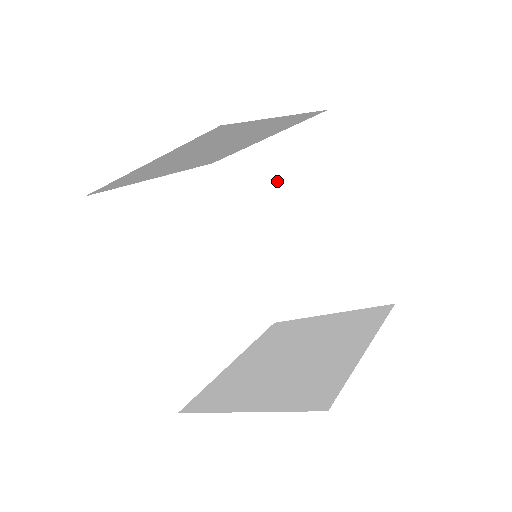
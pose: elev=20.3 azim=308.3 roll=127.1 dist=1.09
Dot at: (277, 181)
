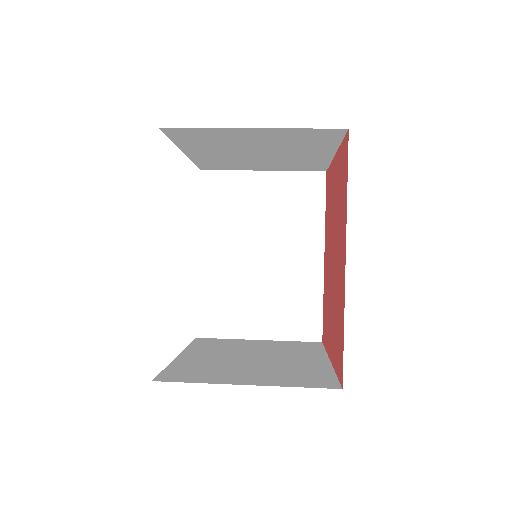
Dot at: (259, 208)
